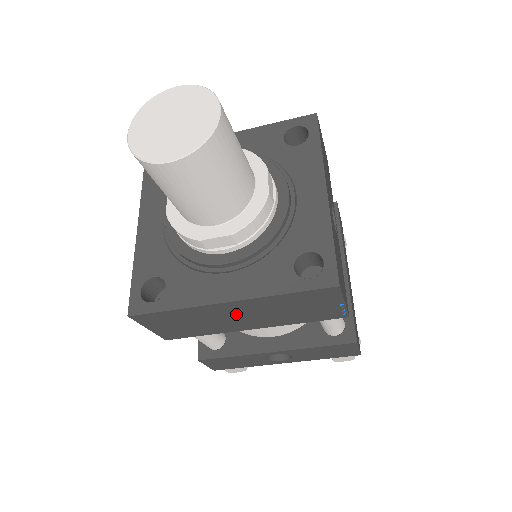
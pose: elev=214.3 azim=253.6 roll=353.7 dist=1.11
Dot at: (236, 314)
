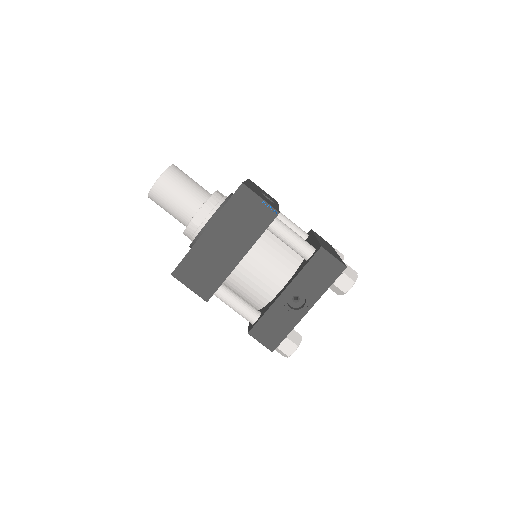
Dot at: (219, 242)
